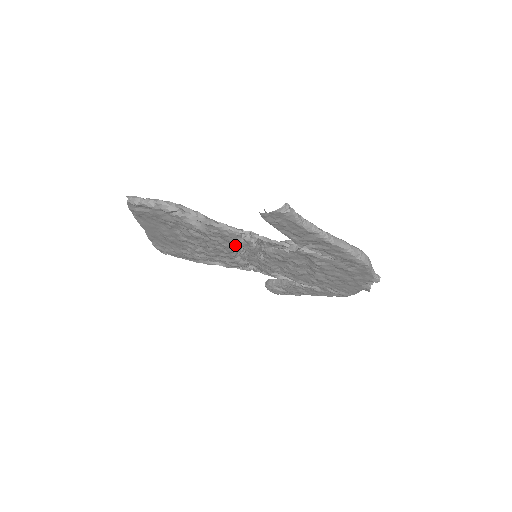
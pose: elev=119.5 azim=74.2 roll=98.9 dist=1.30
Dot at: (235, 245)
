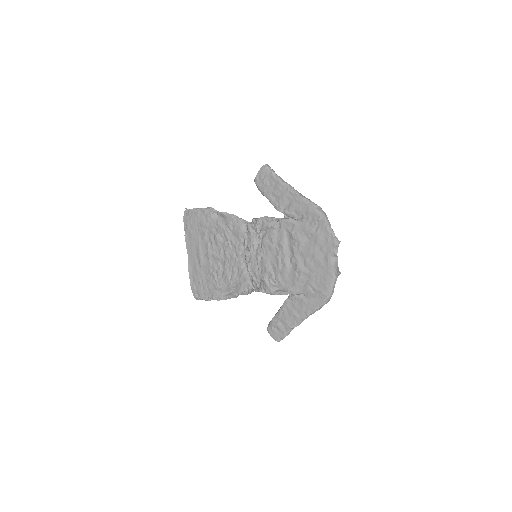
Dot at: (242, 245)
